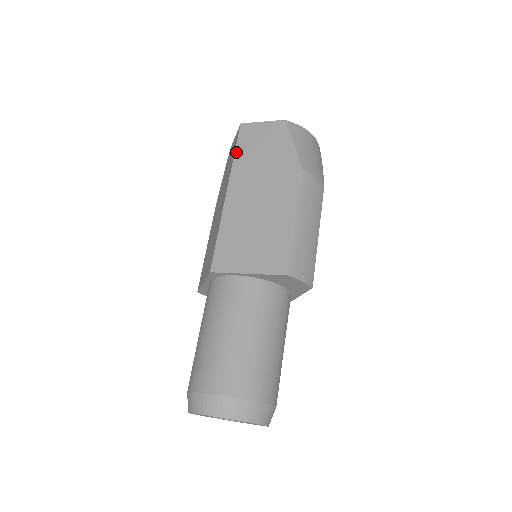
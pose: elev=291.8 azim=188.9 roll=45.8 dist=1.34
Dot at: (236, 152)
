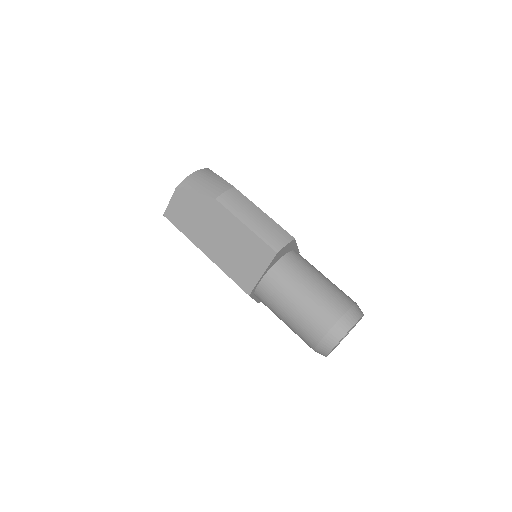
Dot at: (181, 231)
